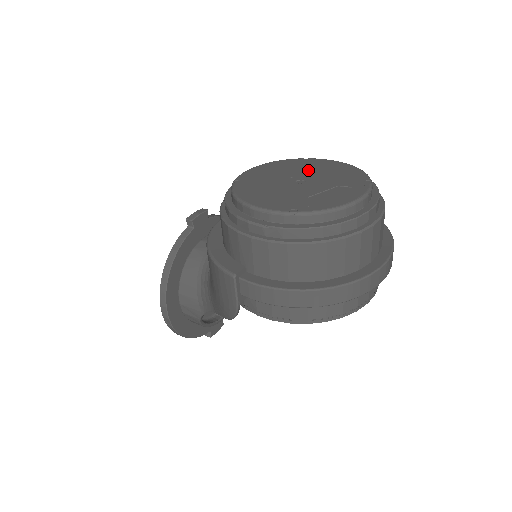
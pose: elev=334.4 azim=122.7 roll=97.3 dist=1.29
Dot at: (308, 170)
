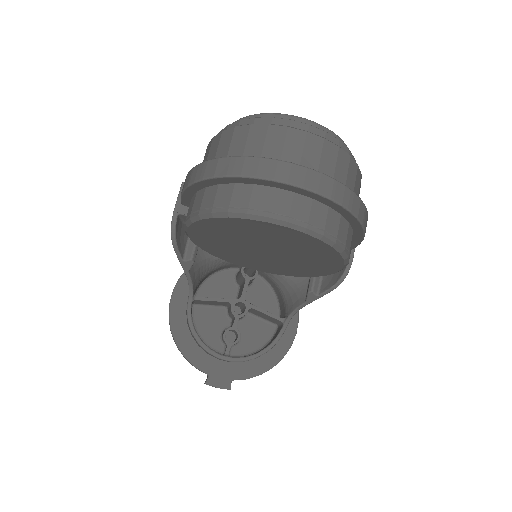
Dot at: occluded
